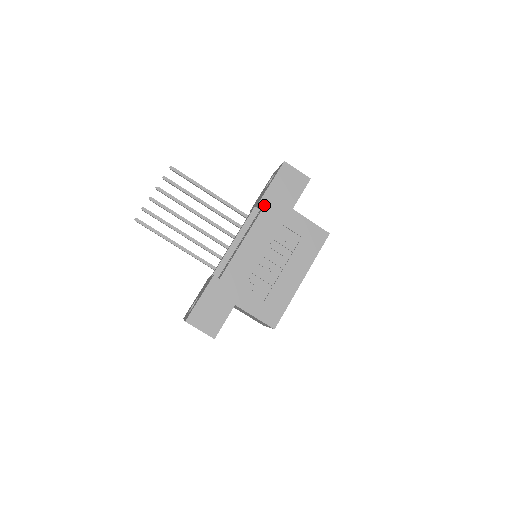
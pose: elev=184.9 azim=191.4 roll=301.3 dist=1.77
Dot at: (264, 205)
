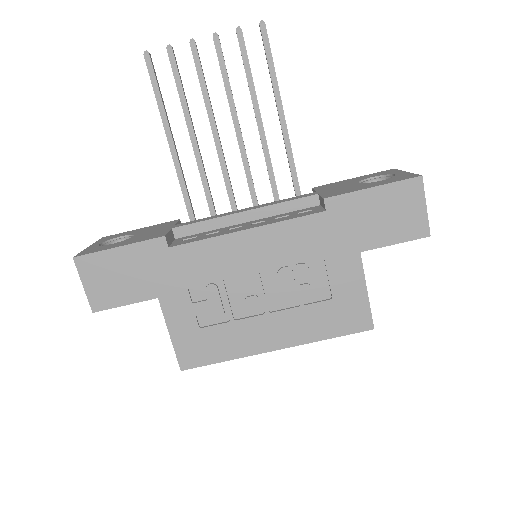
Dot at: (327, 209)
